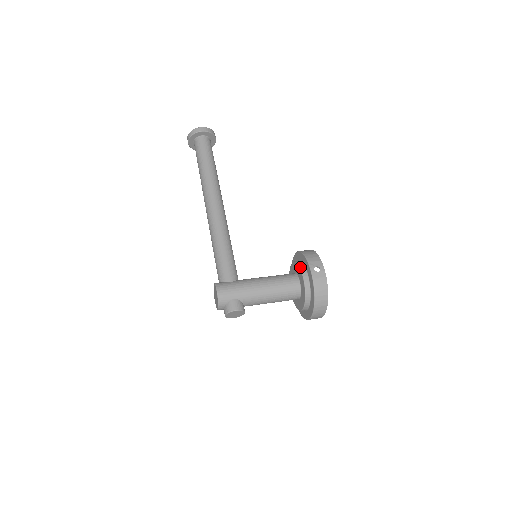
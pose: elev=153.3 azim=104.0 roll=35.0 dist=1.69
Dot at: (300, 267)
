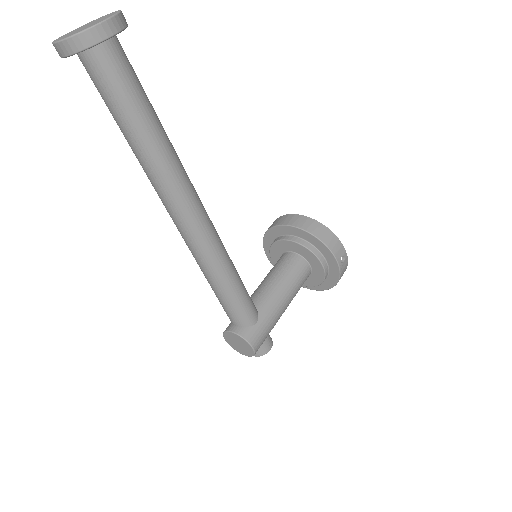
Dot at: (319, 259)
